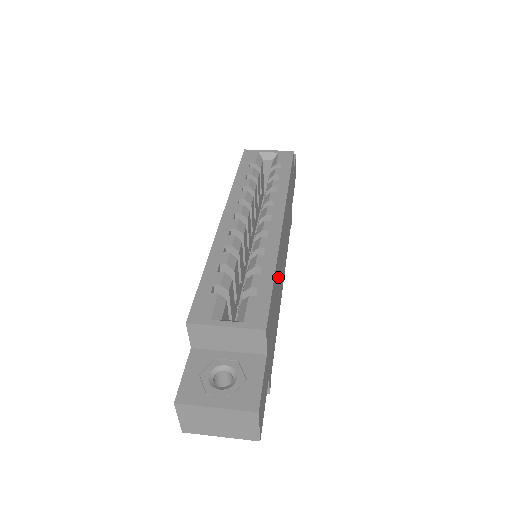
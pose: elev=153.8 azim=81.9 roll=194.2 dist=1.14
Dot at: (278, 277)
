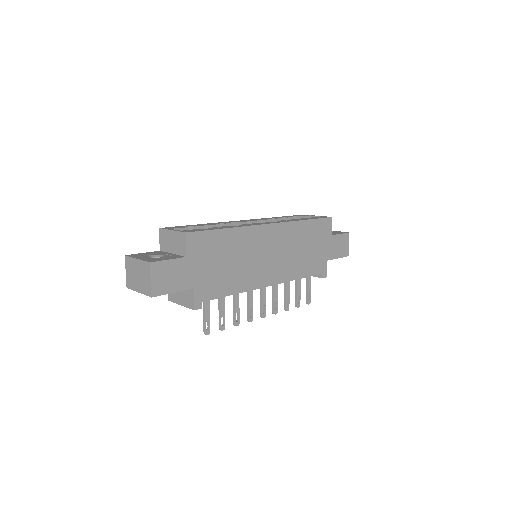
Dot at: (243, 250)
